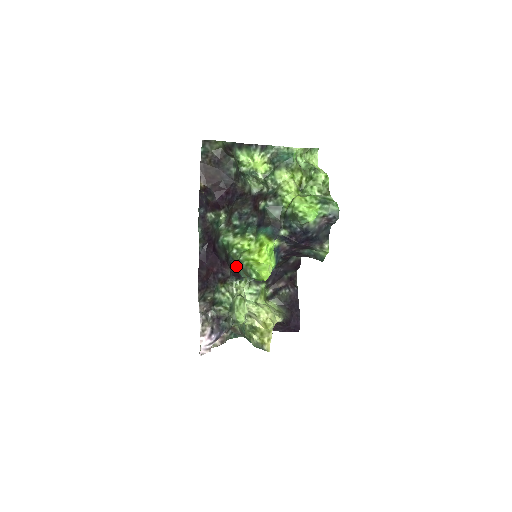
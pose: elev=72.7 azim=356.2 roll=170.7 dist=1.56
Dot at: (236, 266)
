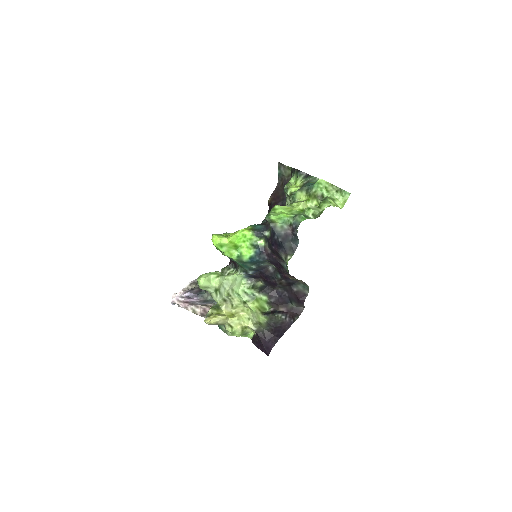
Dot at: occluded
